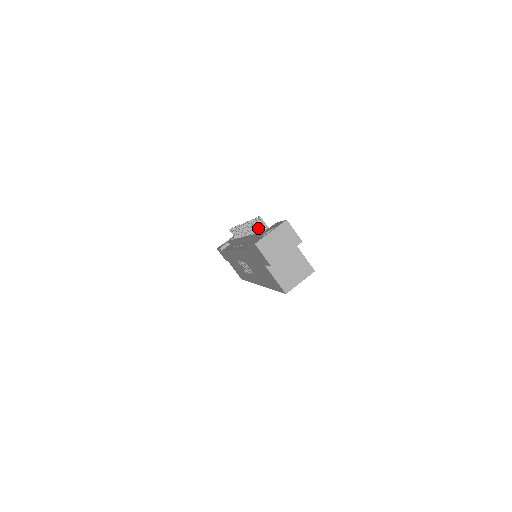
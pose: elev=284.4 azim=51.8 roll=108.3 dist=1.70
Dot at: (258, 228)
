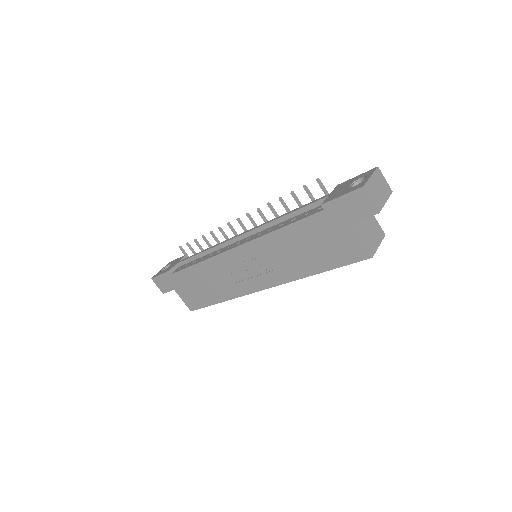
Dot at: (297, 202)
